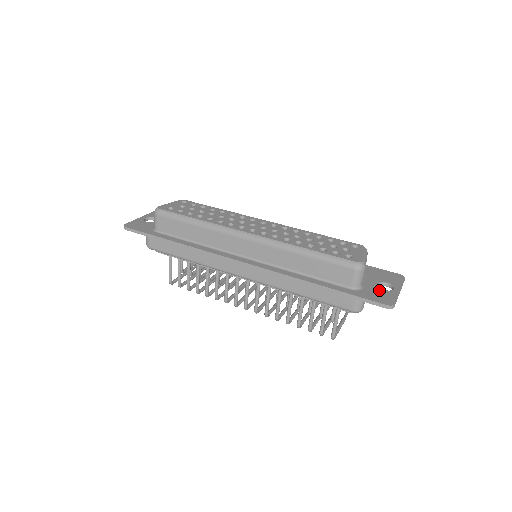
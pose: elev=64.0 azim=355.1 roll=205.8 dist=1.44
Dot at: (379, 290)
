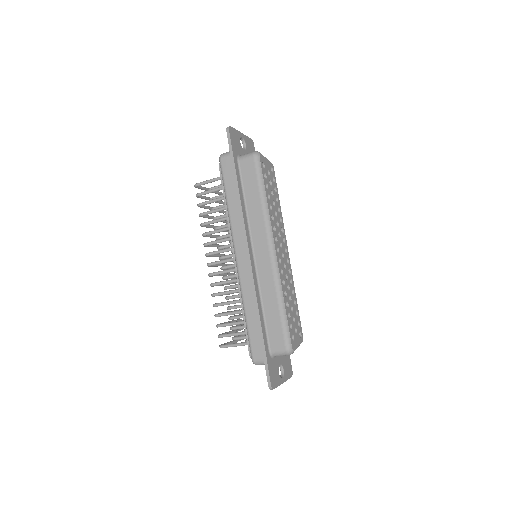
Dot at: (277, 370)
